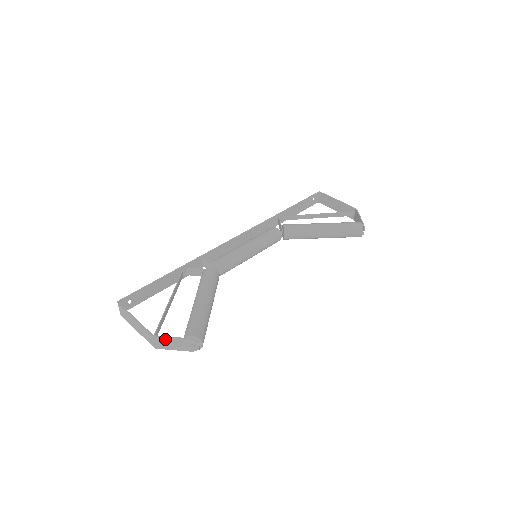
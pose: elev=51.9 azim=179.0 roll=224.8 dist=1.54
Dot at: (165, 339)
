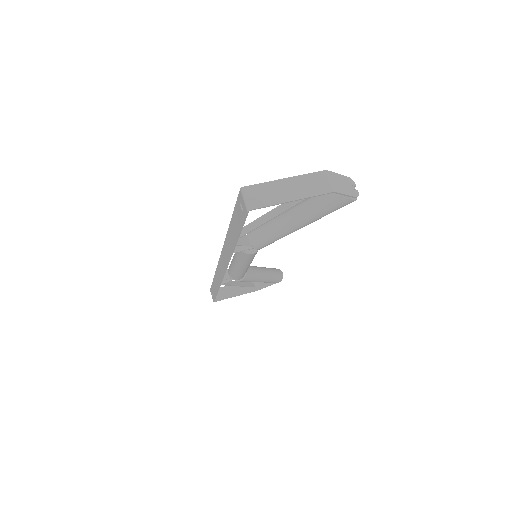
Dot at: (335, 176)
